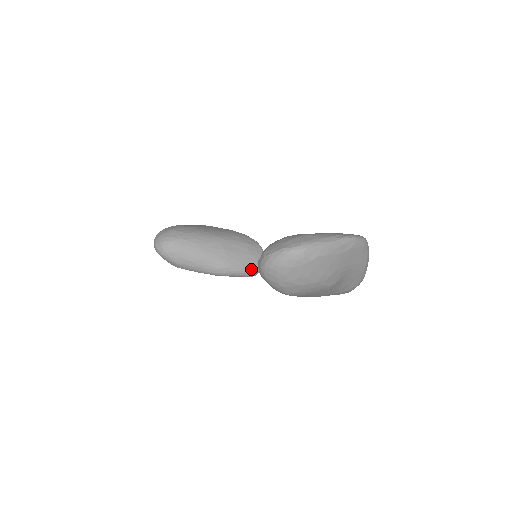
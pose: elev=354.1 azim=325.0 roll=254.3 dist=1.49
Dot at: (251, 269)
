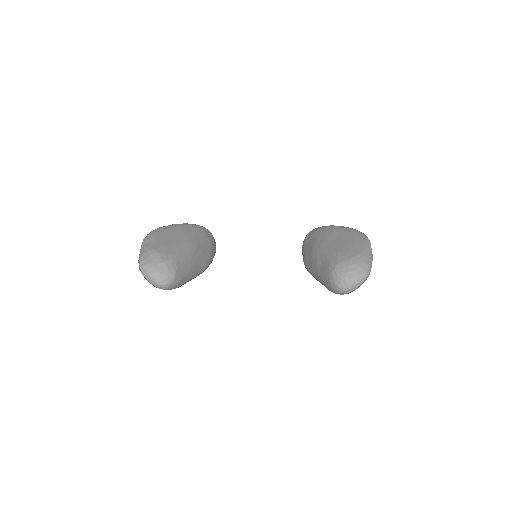
Dot at: (214, 254)
